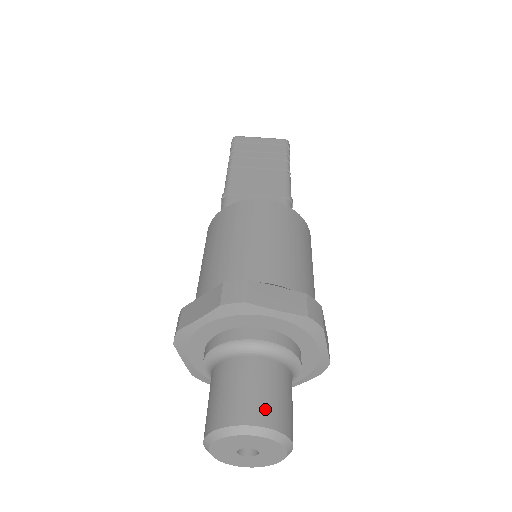
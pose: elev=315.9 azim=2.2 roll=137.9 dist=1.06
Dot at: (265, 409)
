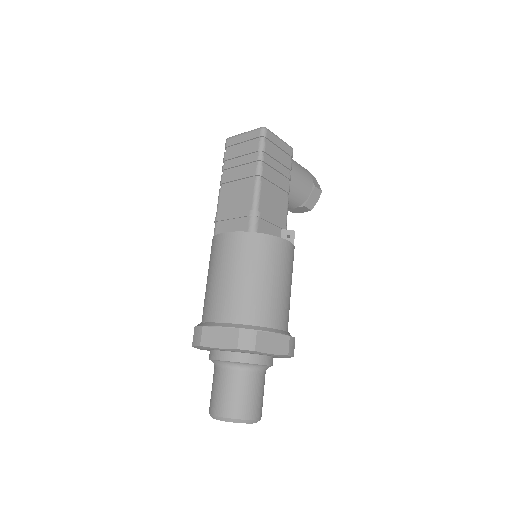
Dot at: (225, 406)
